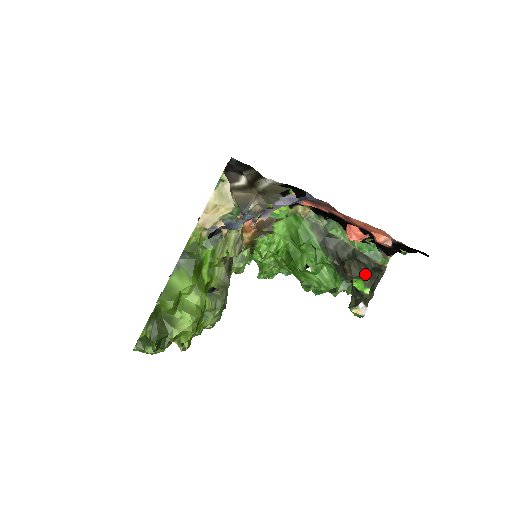
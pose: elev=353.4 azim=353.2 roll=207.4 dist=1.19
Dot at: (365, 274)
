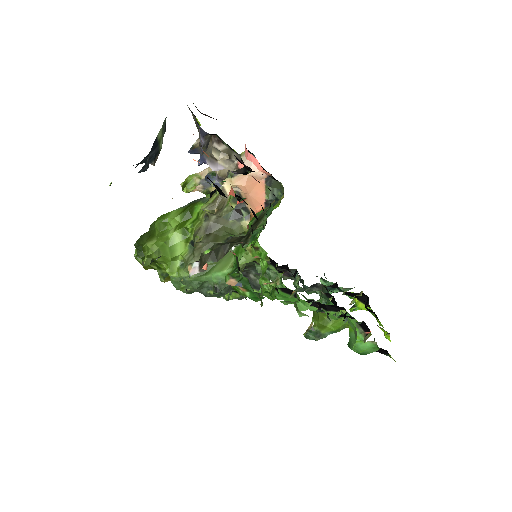
Dot at: occluded
